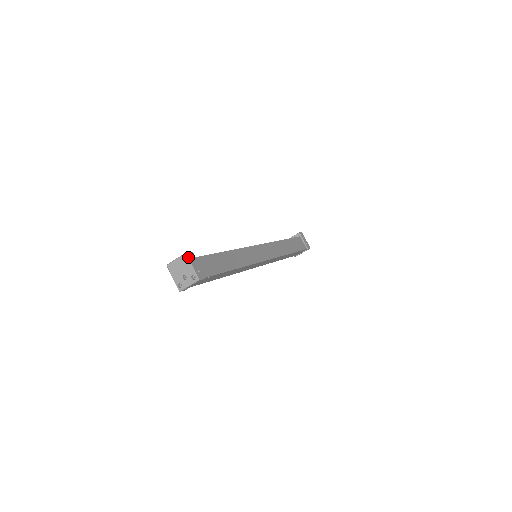
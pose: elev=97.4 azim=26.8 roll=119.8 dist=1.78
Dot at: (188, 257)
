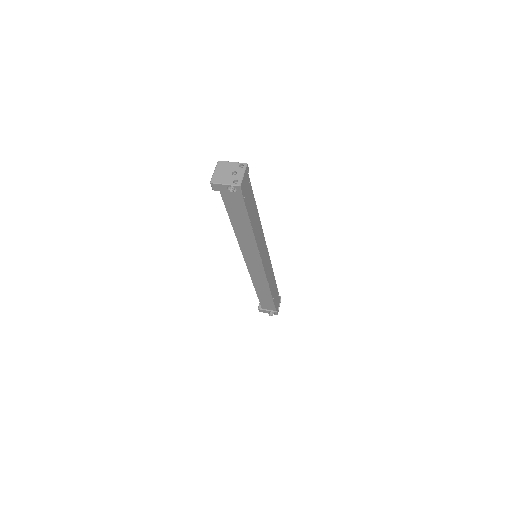
Dot at: (223, 161)
